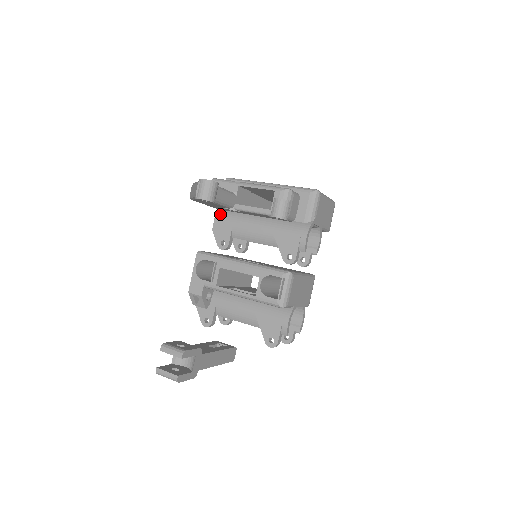
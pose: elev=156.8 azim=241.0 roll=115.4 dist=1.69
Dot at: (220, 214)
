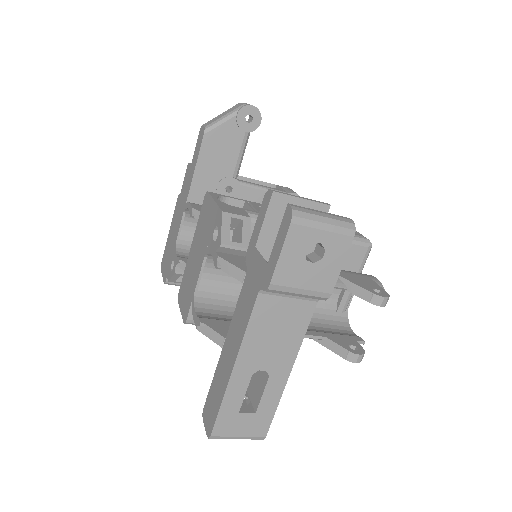
Dot at: (195, 203)
